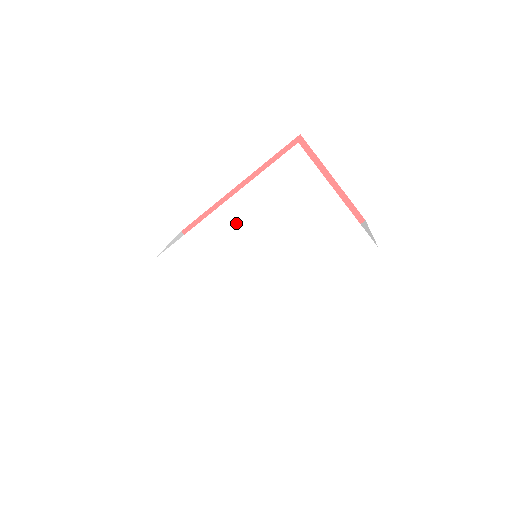
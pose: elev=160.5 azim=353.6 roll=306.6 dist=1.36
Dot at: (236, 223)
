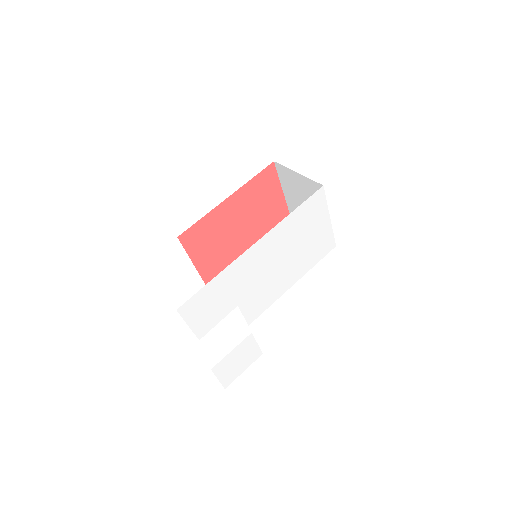
Dot at: (278, 239)
